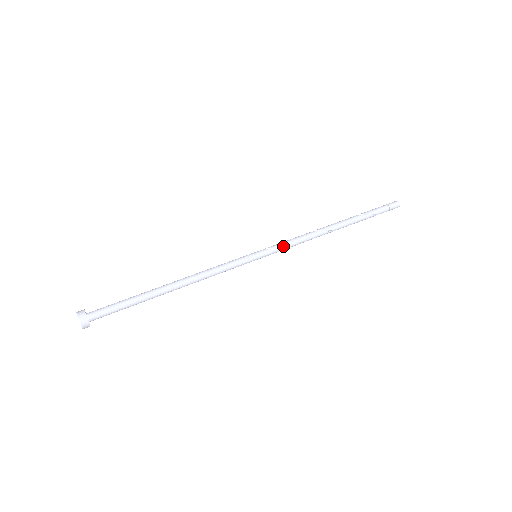
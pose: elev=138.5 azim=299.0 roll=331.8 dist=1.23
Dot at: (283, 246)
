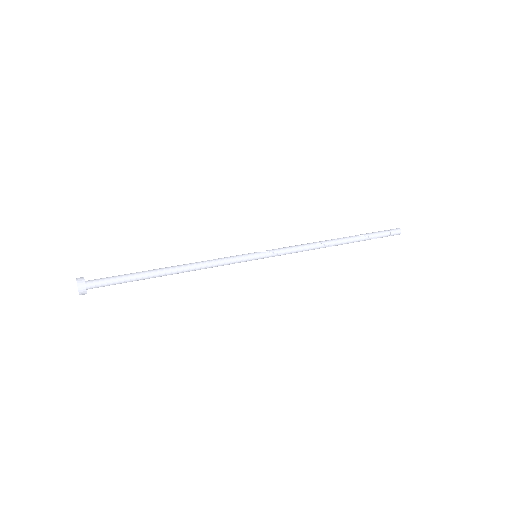
Dot at: (283, 253)
